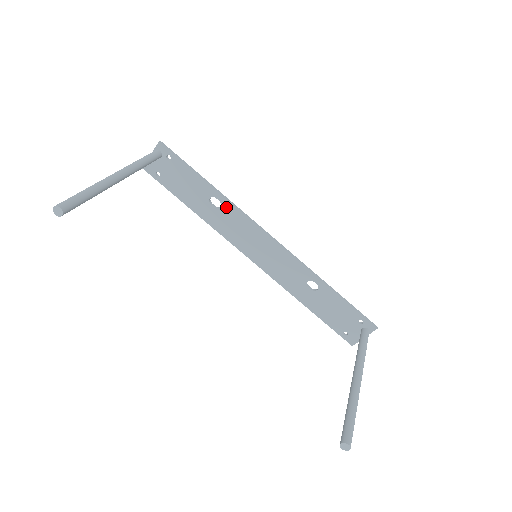
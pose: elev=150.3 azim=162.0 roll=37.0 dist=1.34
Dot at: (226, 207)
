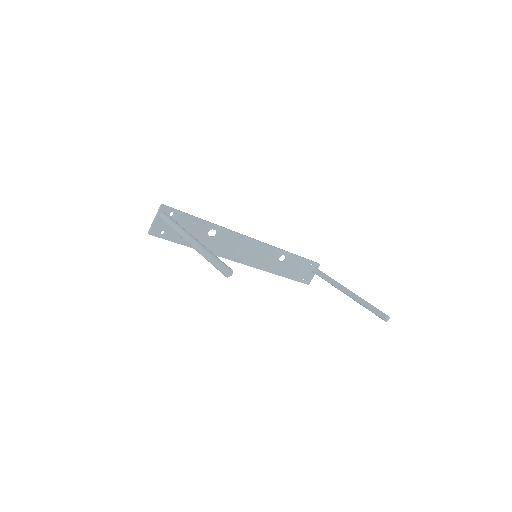
Dot at: (221, 233)
